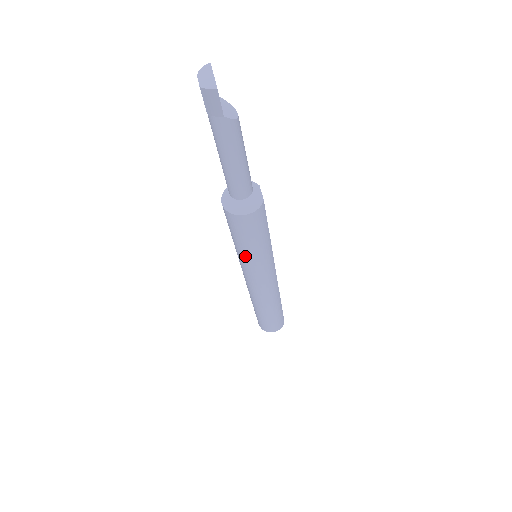
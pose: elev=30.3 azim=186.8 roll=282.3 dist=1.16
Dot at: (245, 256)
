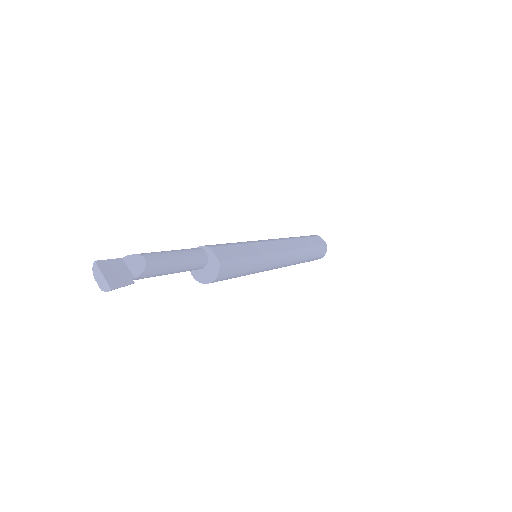
Dot at: occluded
